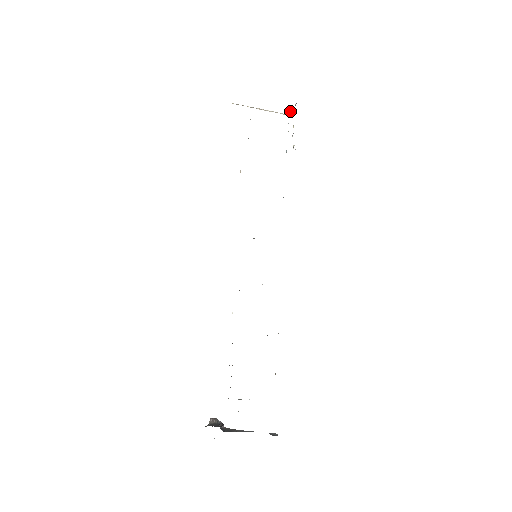
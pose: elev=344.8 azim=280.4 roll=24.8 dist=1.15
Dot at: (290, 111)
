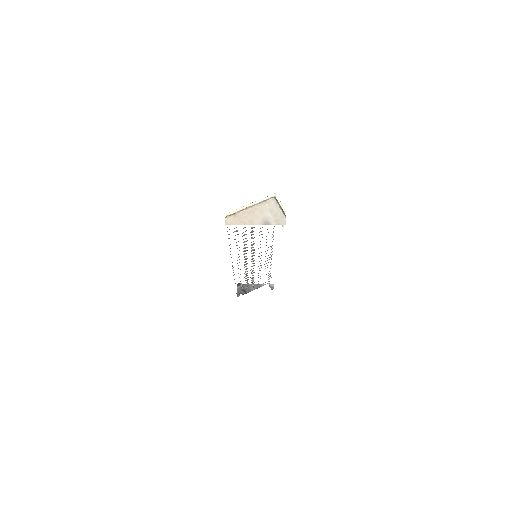
Dot at: (278, 202)
